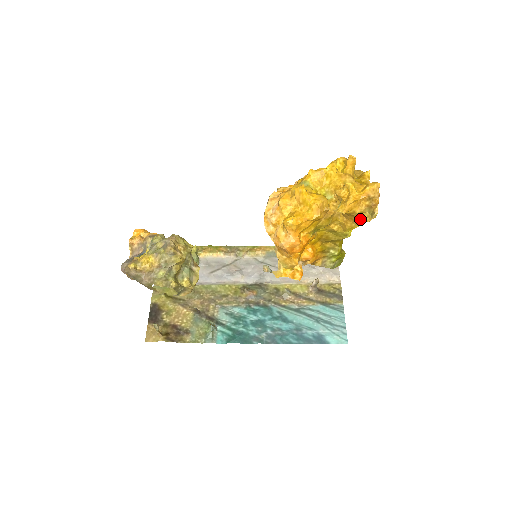
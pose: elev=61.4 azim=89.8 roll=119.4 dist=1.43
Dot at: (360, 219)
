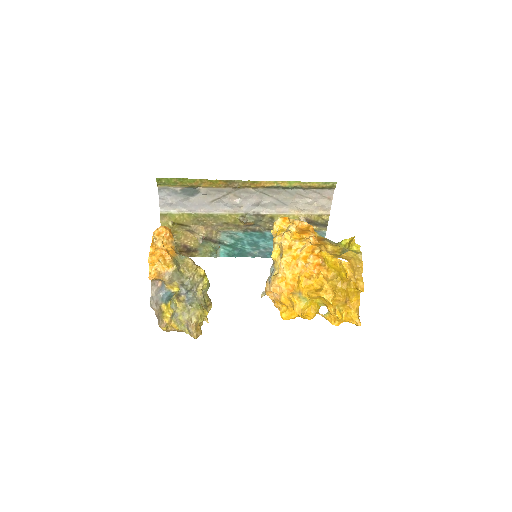
Dot at: occluded
